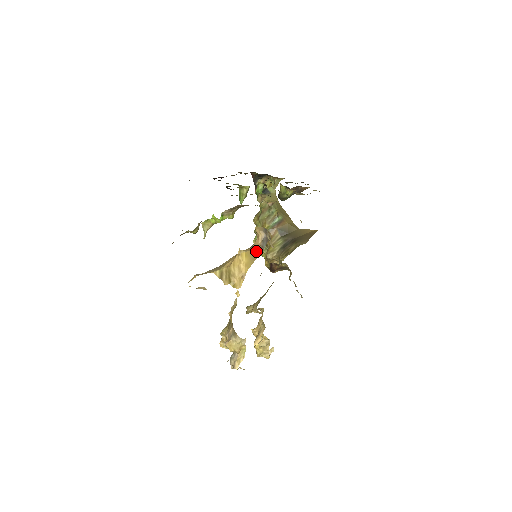
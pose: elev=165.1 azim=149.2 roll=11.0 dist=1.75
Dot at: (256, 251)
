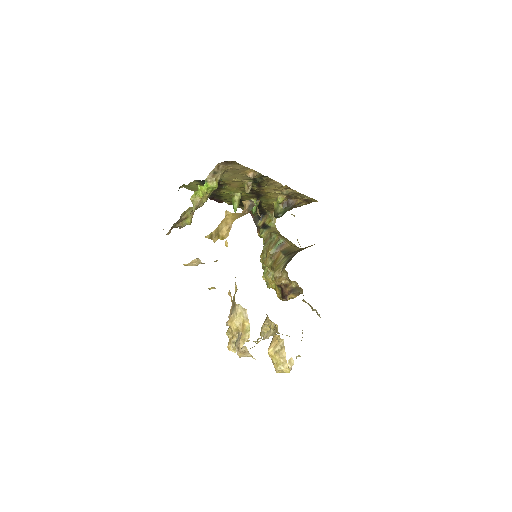
Dot at: (243, 213)
